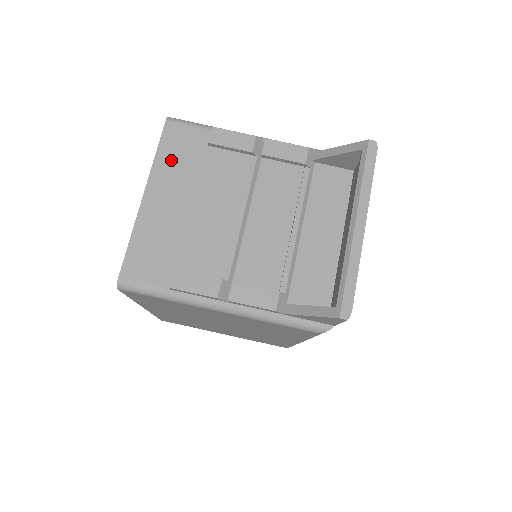
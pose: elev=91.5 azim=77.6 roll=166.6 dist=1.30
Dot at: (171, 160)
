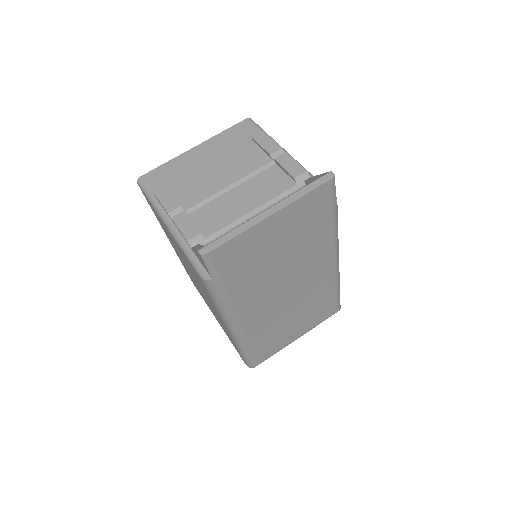
Dot at: (227, 138)
